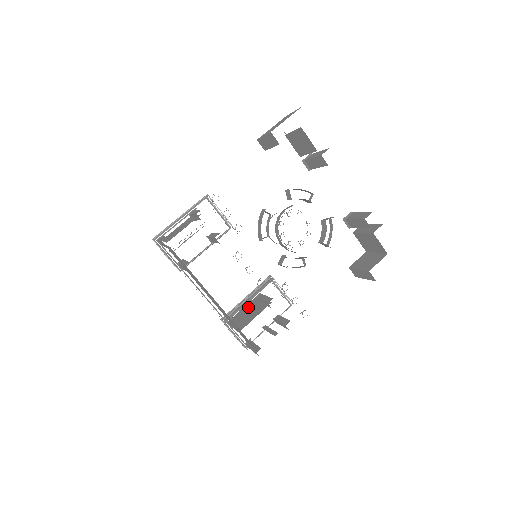
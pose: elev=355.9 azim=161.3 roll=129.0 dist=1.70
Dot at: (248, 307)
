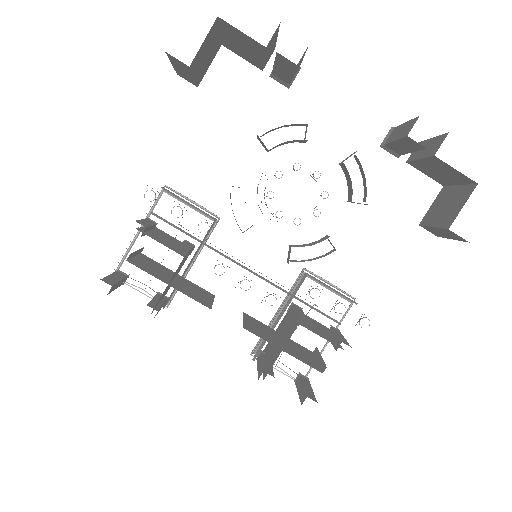
Dot at: (279, 330)
